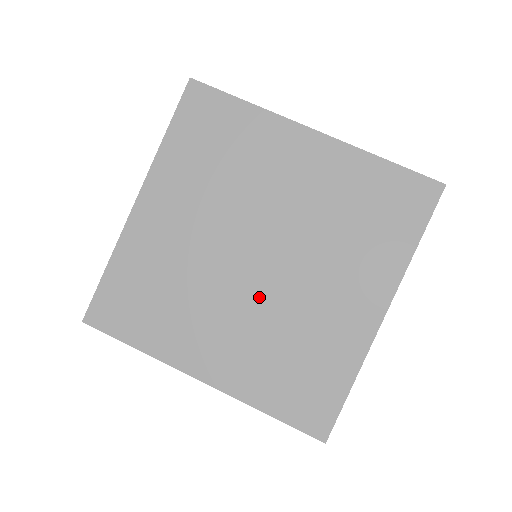
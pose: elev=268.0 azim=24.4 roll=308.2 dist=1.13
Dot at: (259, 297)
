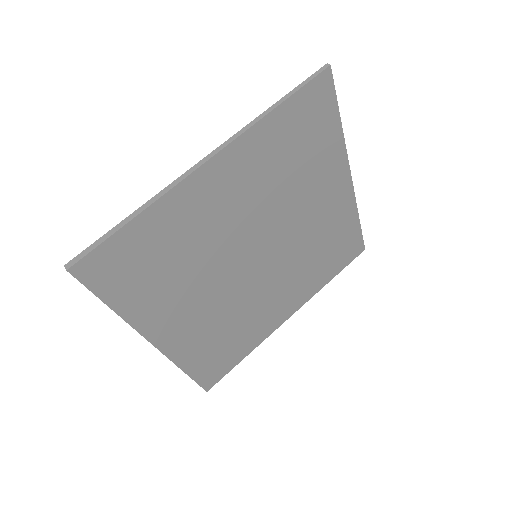
Dot at: (281, 264)
